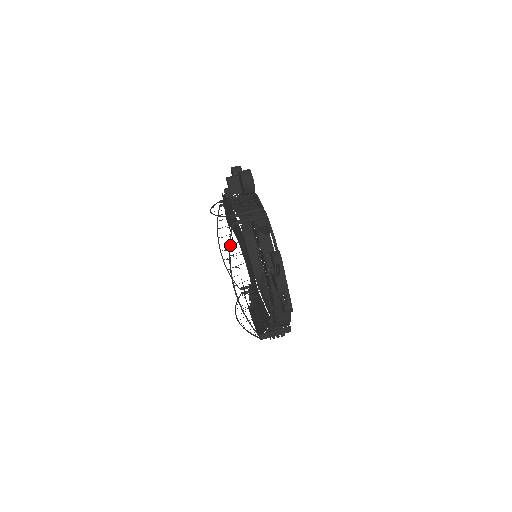
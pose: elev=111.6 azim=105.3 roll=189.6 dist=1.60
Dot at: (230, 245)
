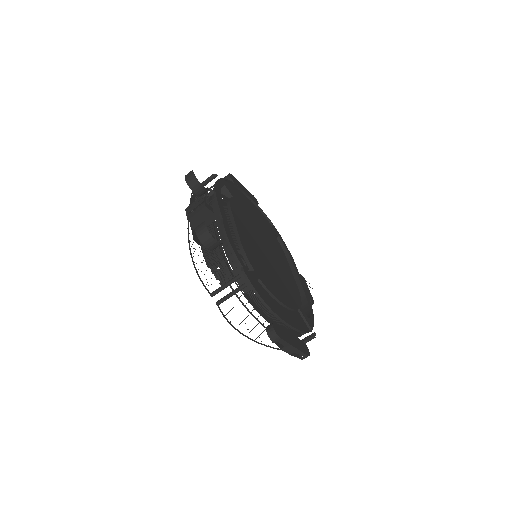
Dot at: (224, 316)
